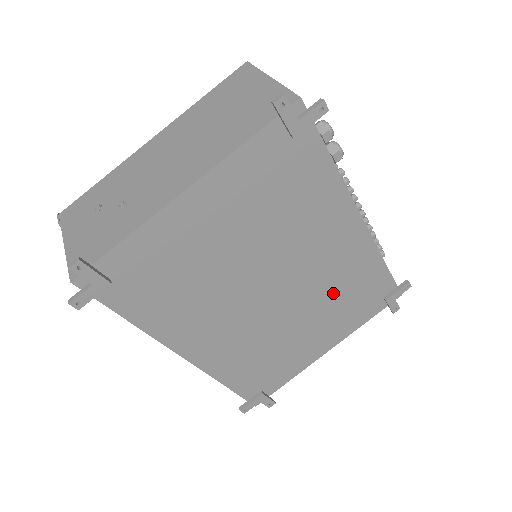
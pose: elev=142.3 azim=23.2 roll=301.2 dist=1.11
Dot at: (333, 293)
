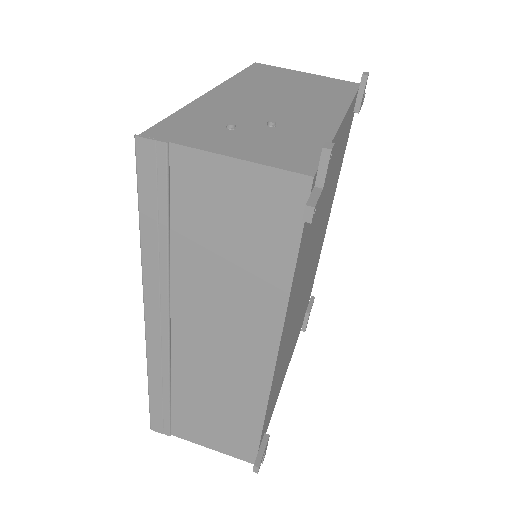
Dot at: occluded
